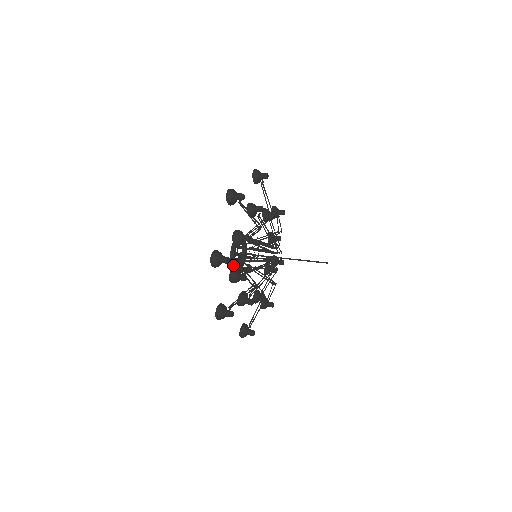
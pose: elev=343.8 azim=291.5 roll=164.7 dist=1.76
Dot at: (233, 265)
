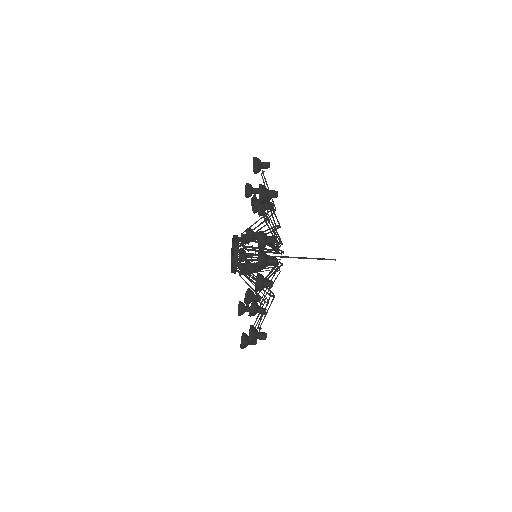
Dot at: (236, 257)
